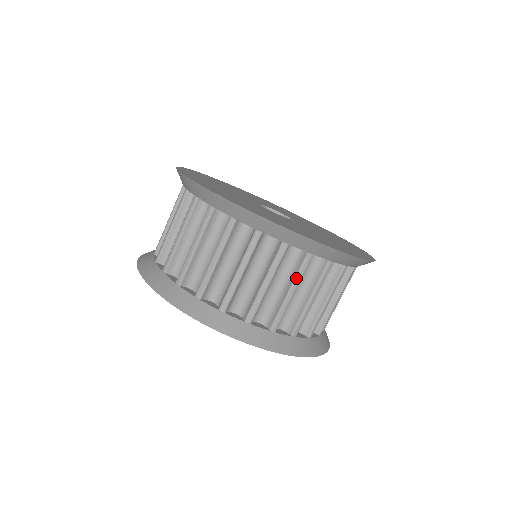
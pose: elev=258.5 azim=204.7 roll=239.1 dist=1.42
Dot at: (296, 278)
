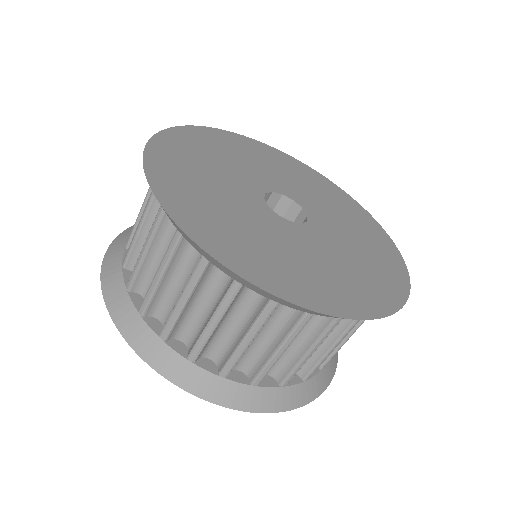
Dot at: (318, 341)
